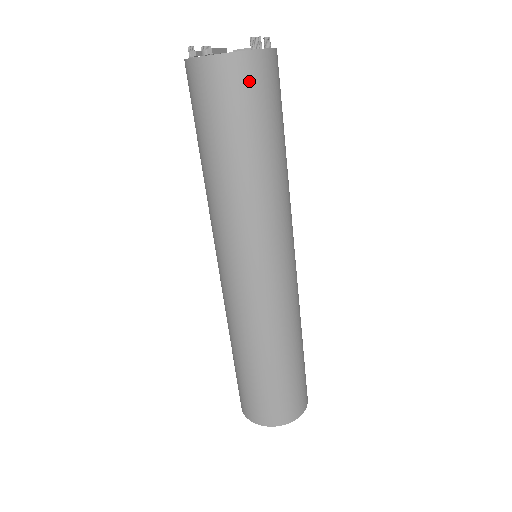
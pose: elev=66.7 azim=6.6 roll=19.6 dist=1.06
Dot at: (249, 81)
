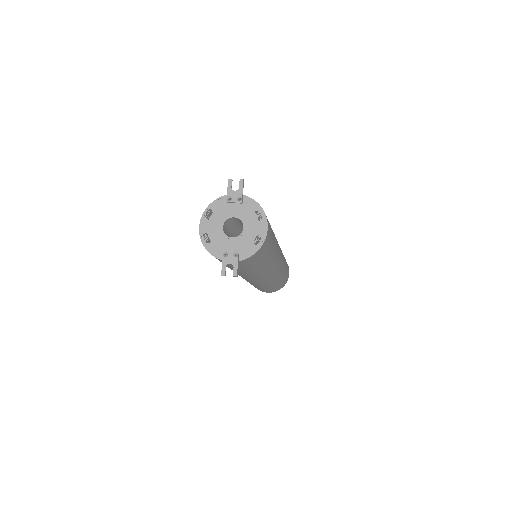
Dot at: (256, 258)
